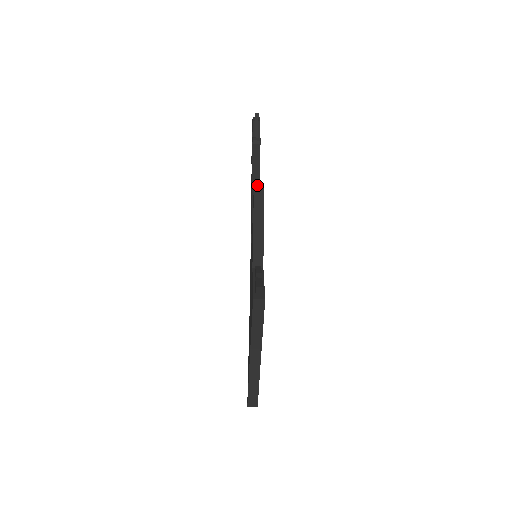
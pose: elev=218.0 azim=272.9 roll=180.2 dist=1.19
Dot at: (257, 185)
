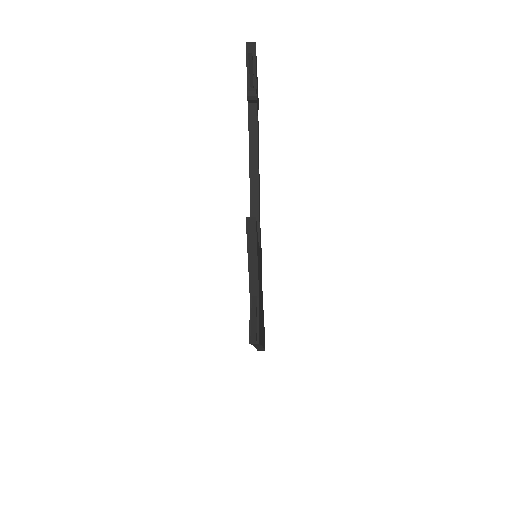
Dot at: (249, 220)
